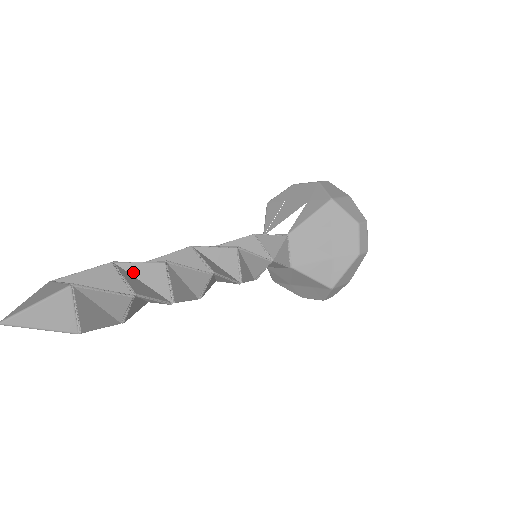
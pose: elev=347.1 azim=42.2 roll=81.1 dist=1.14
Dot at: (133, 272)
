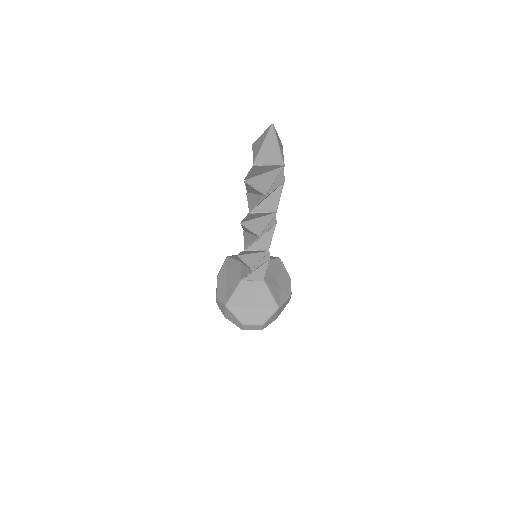
Dot at: occluded
